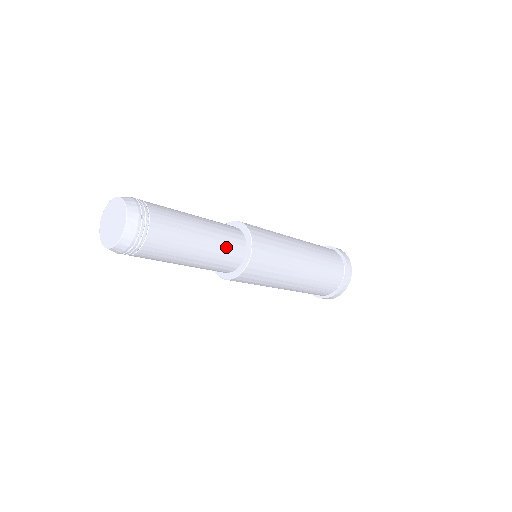
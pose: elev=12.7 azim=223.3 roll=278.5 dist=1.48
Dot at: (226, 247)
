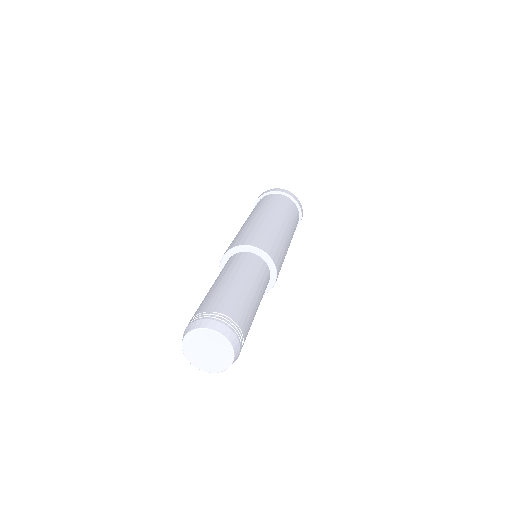
Dot at: occluded
